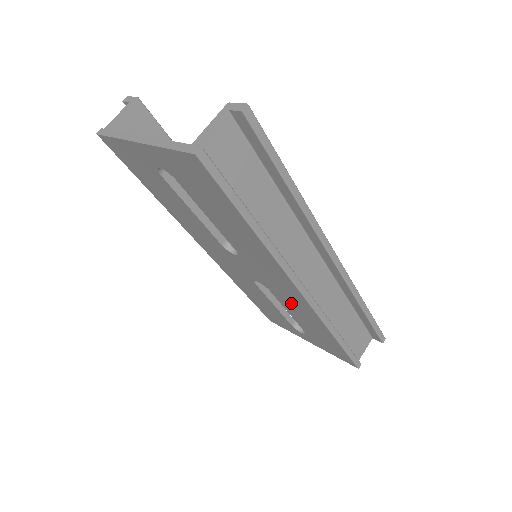
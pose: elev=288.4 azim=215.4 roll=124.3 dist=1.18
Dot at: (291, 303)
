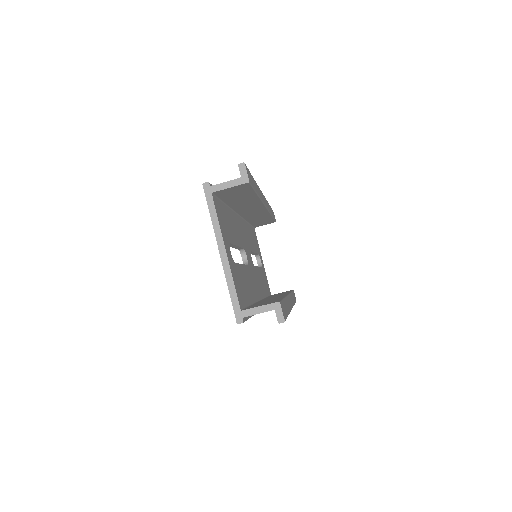
Dot at: occluded
